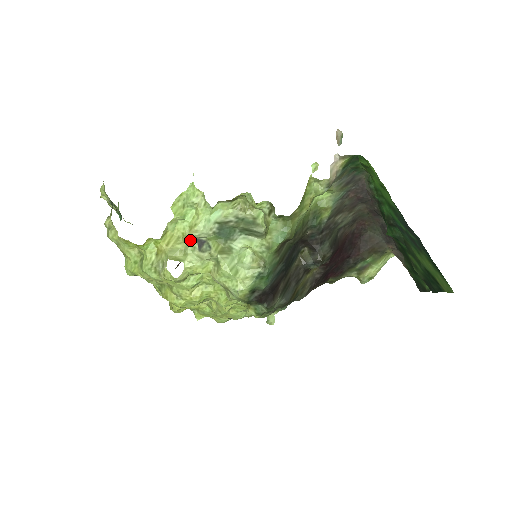
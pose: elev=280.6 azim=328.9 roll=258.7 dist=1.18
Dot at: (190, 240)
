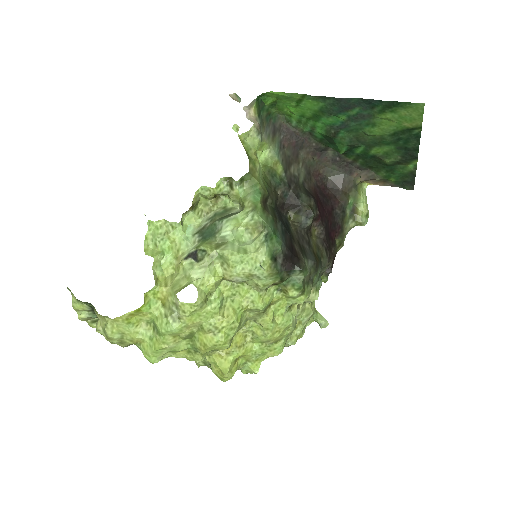
Dot at: (182, 262)
